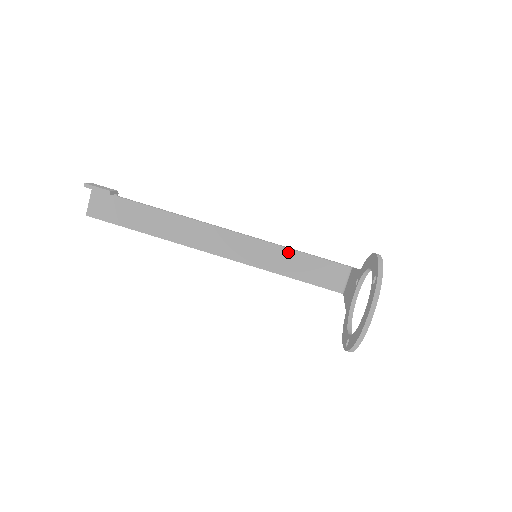
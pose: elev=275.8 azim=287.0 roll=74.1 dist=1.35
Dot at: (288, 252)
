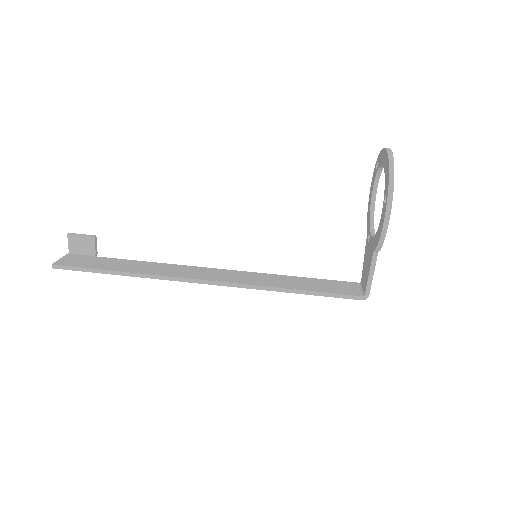
Dot at: (288, 277)
